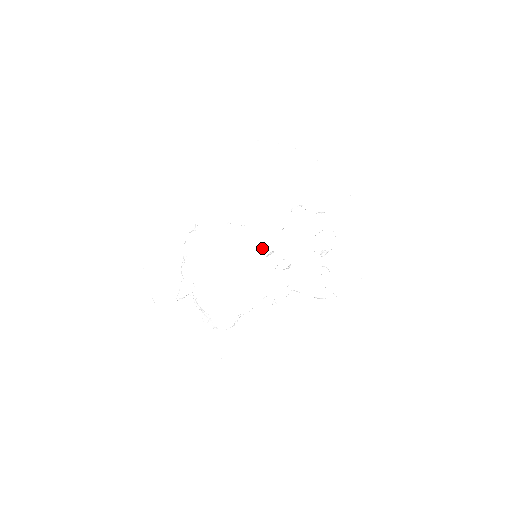
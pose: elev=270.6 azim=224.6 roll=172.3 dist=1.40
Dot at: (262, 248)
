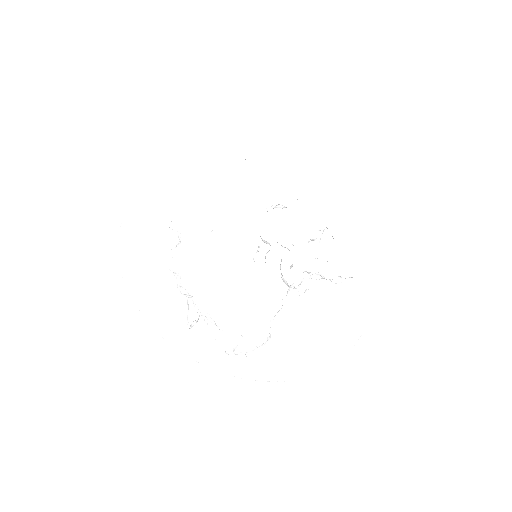
Dot at: (257, 250)
